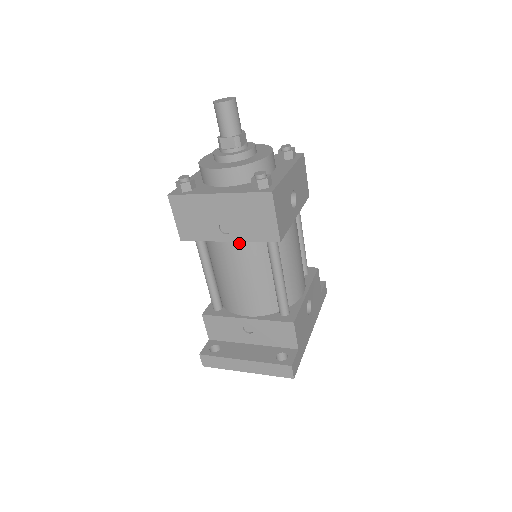
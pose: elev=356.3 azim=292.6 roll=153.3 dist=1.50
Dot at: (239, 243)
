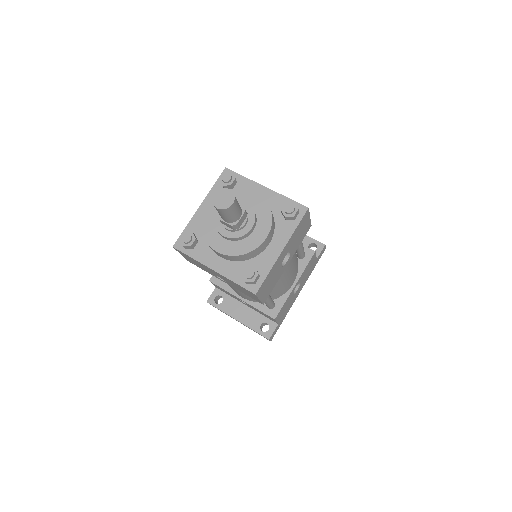
Dot at: occluded
